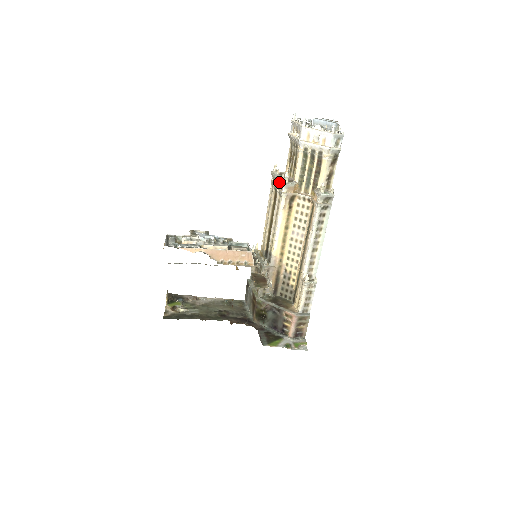
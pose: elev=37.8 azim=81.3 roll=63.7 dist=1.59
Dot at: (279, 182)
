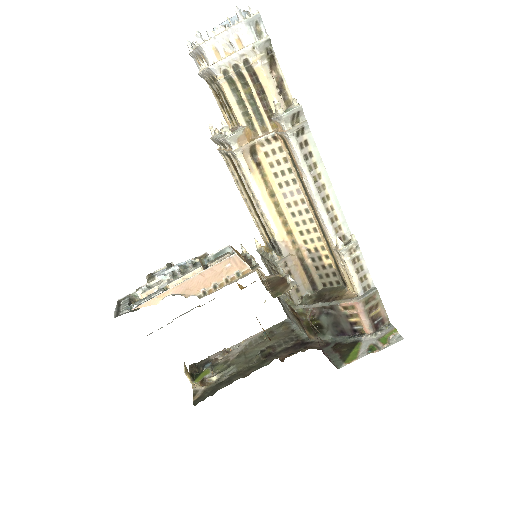
Dot at: (222, 141)
